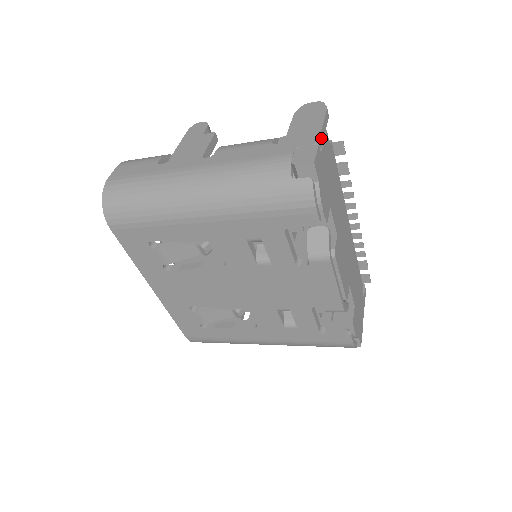
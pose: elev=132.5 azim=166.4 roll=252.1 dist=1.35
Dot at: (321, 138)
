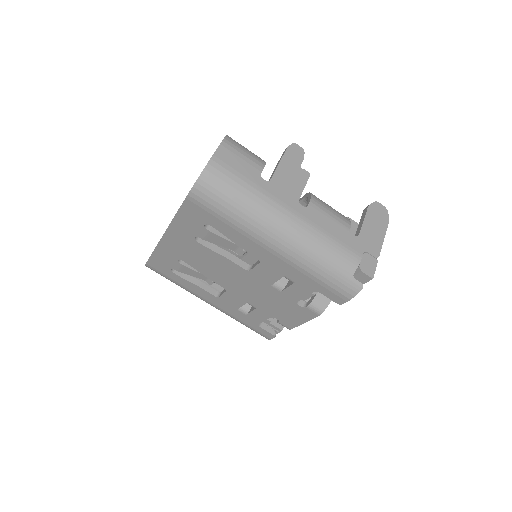
Dot at: (379, 251)
